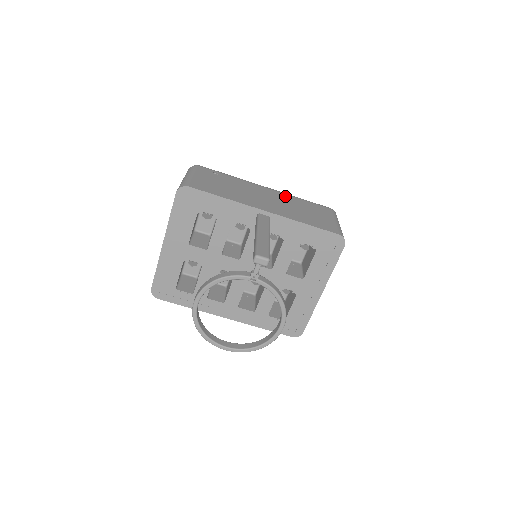
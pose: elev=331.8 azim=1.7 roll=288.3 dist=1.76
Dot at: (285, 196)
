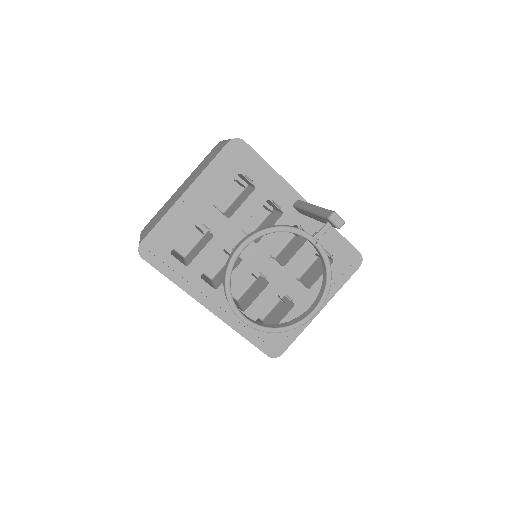
Dot at: occluded
